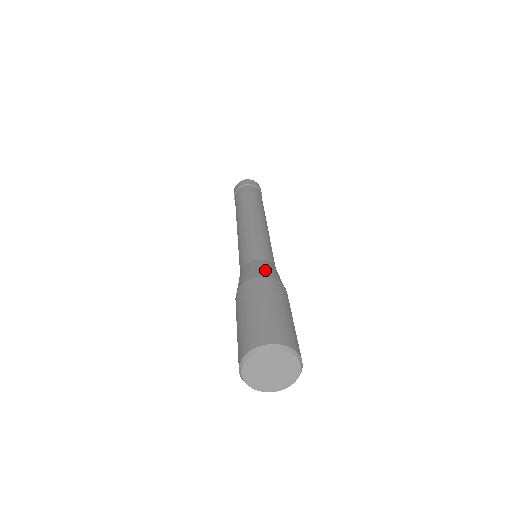
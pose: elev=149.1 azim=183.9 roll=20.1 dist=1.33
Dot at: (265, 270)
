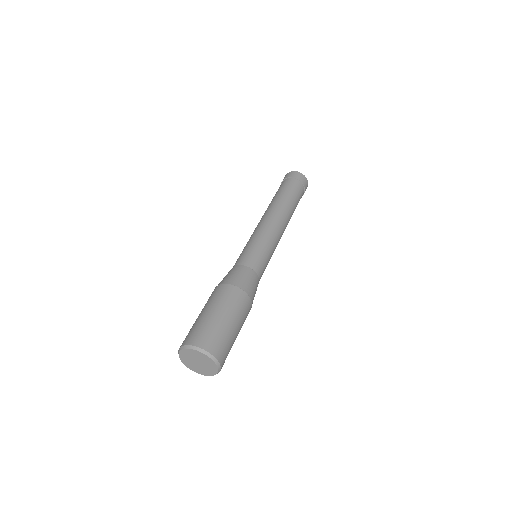
Dot at: (246, 281)
